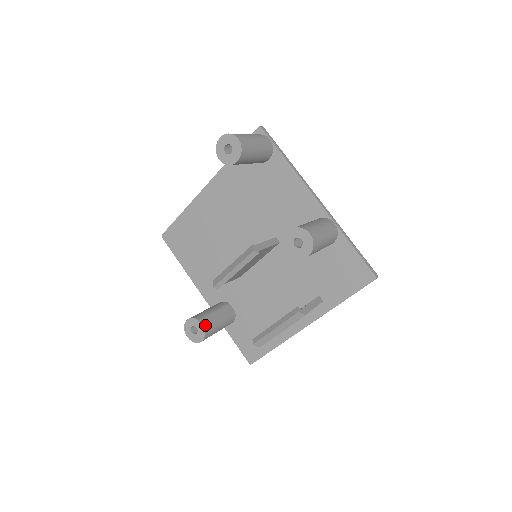
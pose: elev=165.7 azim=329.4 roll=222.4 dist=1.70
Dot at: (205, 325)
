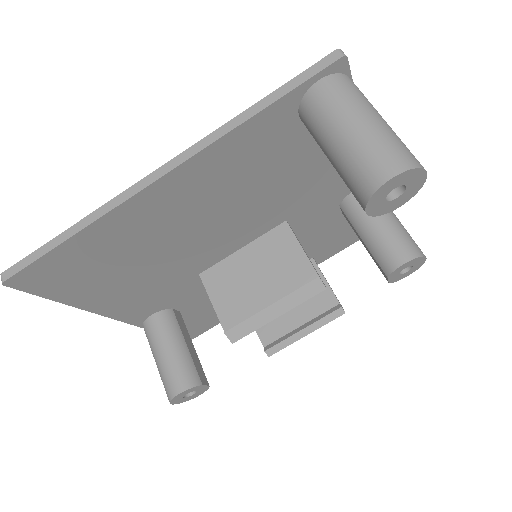
Dot at: (205, 379)
